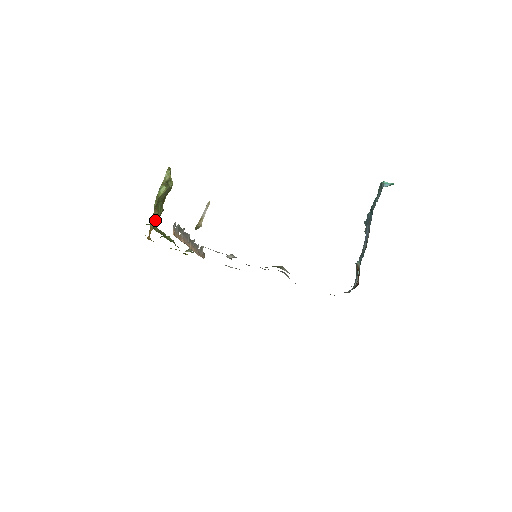
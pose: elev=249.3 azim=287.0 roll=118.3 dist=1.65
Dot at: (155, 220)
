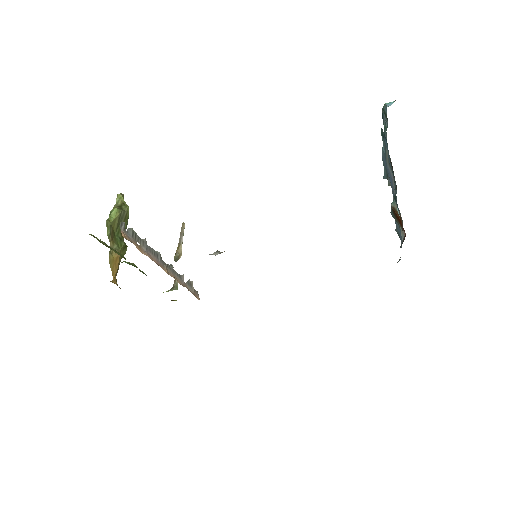
Dot at: (116, 256)
